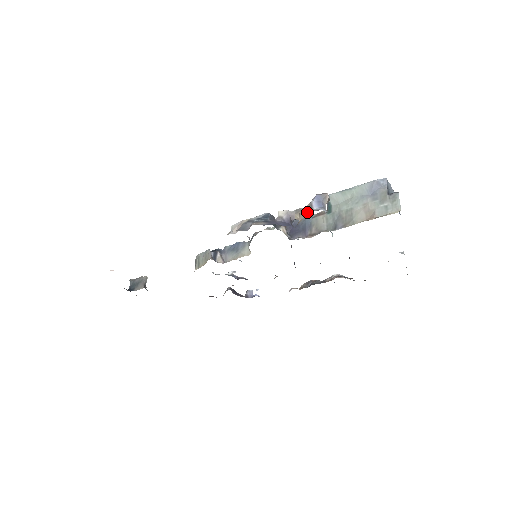
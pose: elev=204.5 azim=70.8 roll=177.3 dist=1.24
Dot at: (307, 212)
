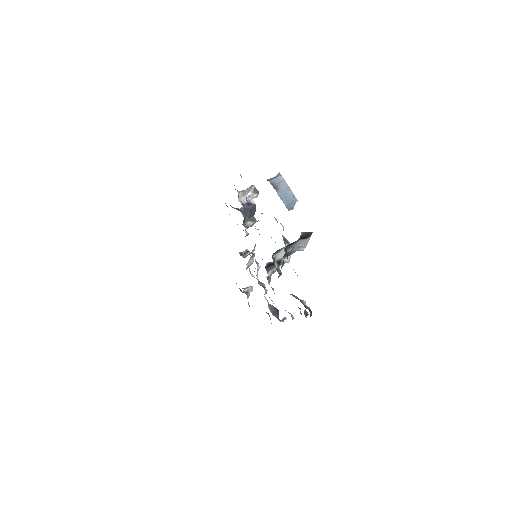
Dot at: occluded
